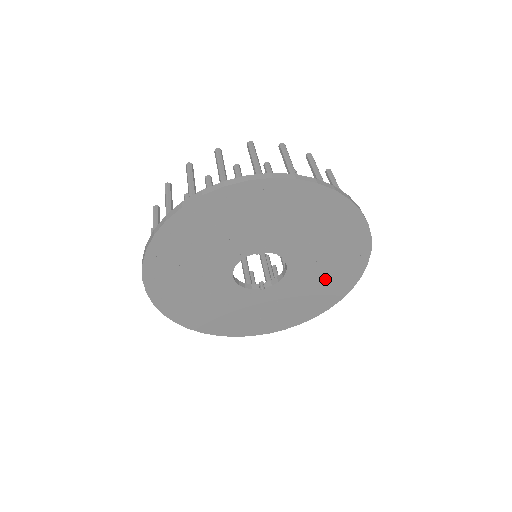
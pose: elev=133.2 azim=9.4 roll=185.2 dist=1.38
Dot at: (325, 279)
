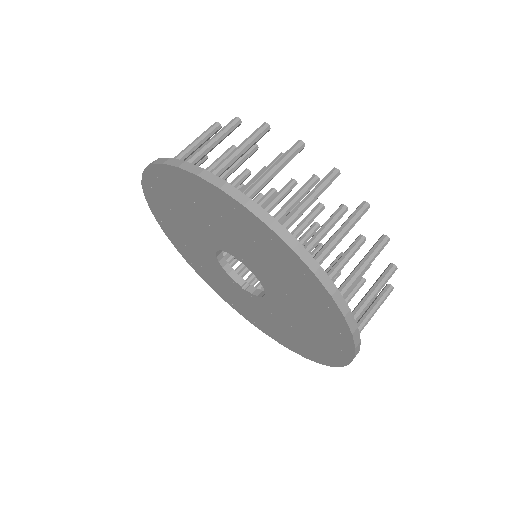
Dot at: (304, 334)
